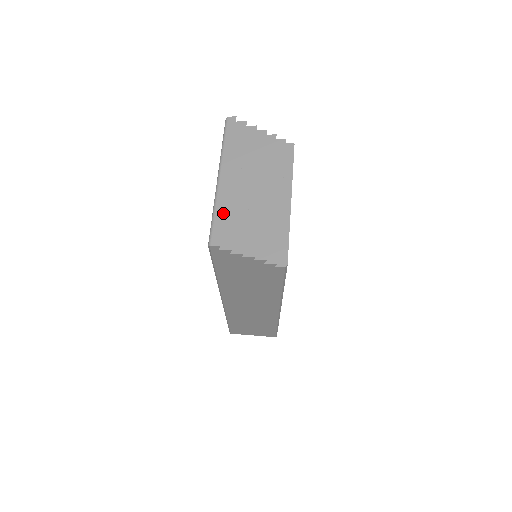
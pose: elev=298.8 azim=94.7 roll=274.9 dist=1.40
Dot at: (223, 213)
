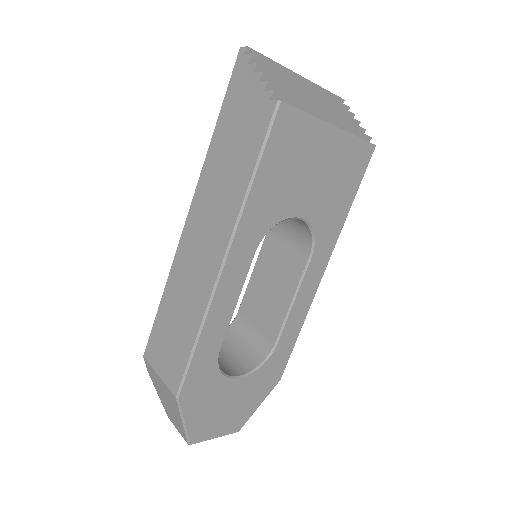
Dot at: (273, 61)
